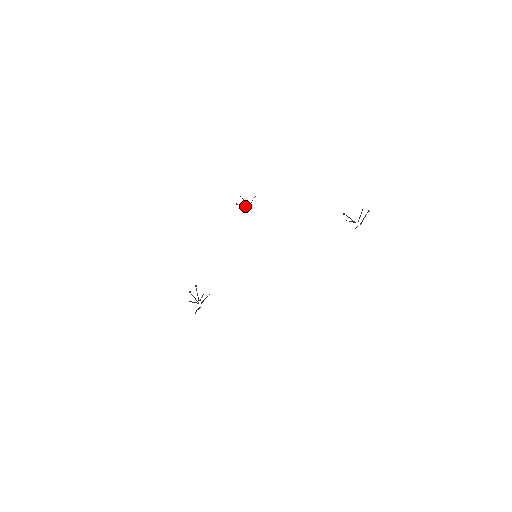
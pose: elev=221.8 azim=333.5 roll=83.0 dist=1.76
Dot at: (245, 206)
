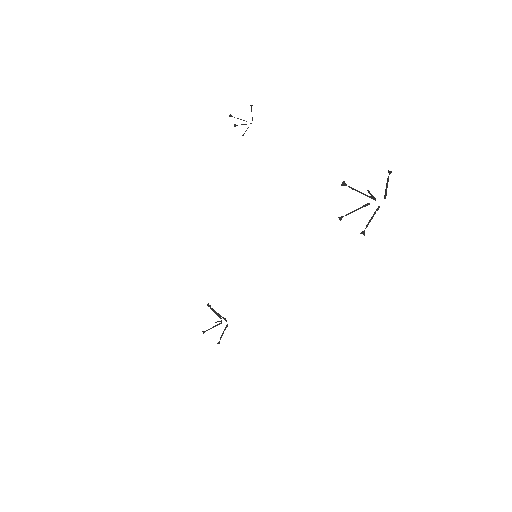
Dot at: occluded
